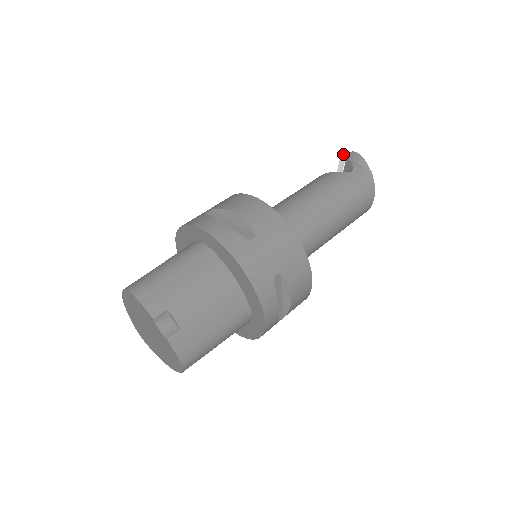
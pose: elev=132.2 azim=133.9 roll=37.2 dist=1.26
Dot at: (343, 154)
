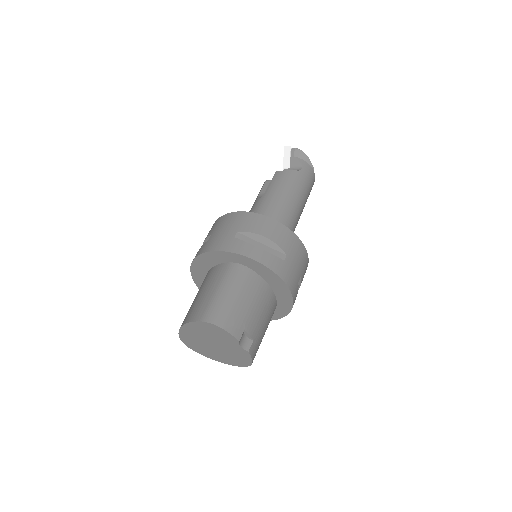
Dot at: (286, 148)
